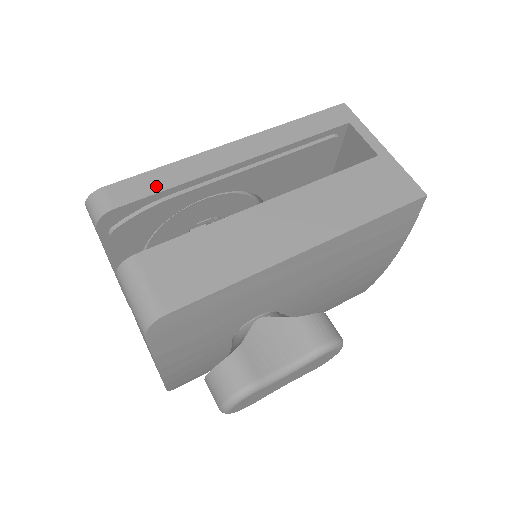
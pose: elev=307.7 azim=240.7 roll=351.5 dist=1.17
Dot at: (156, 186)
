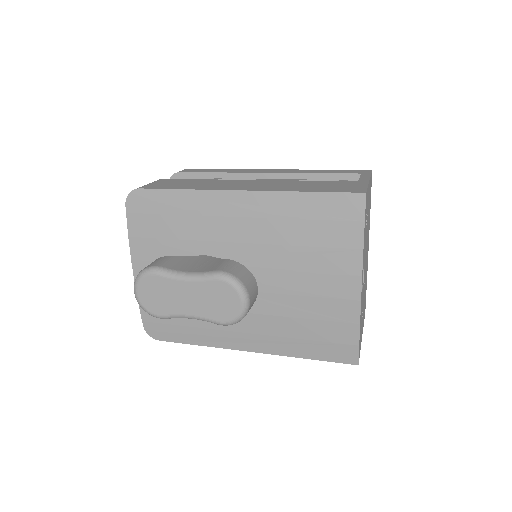
Dot at: (209, 171)
